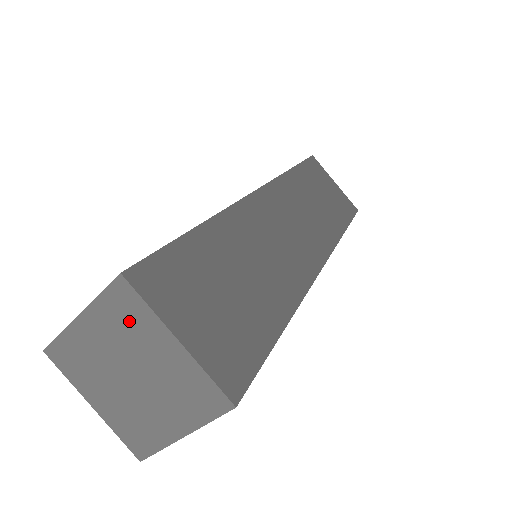
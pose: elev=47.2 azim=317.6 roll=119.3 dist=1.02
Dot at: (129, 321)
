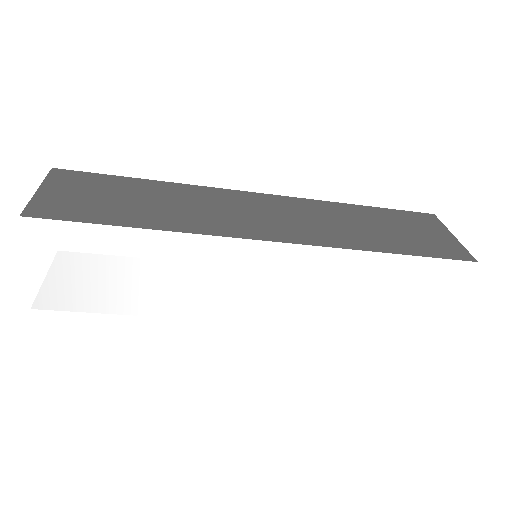
Dot at: occluded
